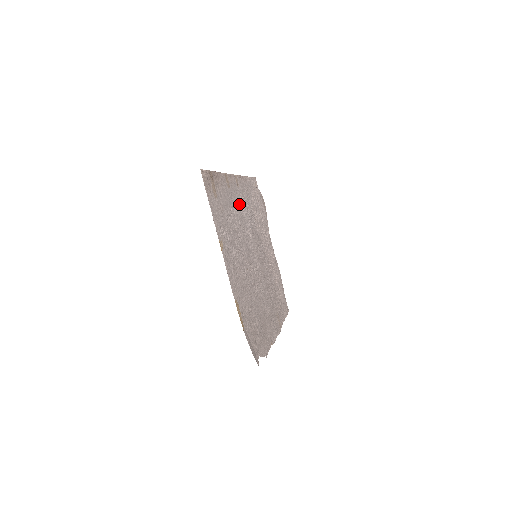
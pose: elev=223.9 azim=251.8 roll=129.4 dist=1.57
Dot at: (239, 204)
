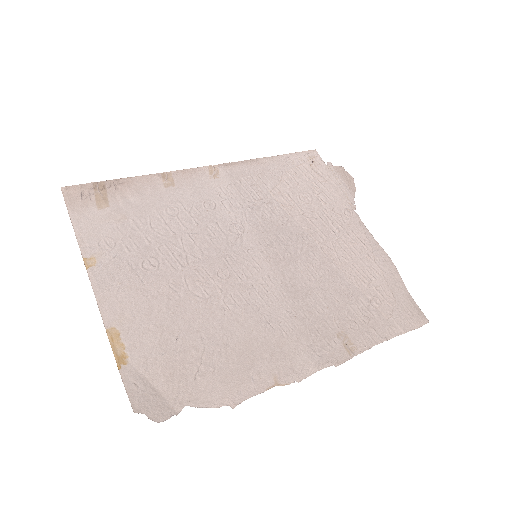
Dot at: (209, 199)
